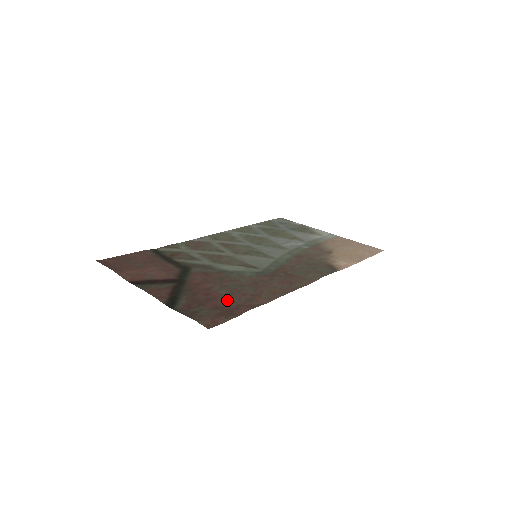
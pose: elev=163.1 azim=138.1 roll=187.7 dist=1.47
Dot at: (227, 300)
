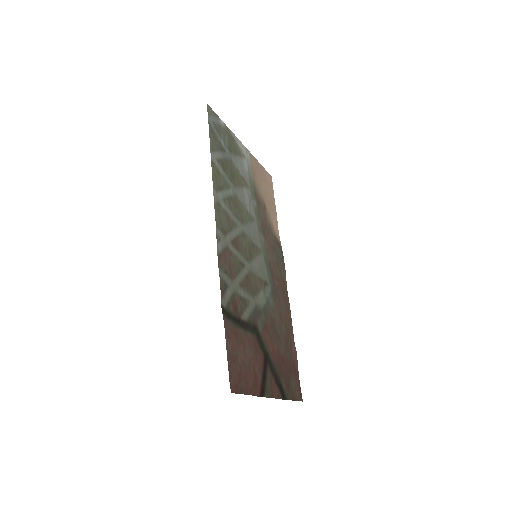
Dot at: (289, 357)
